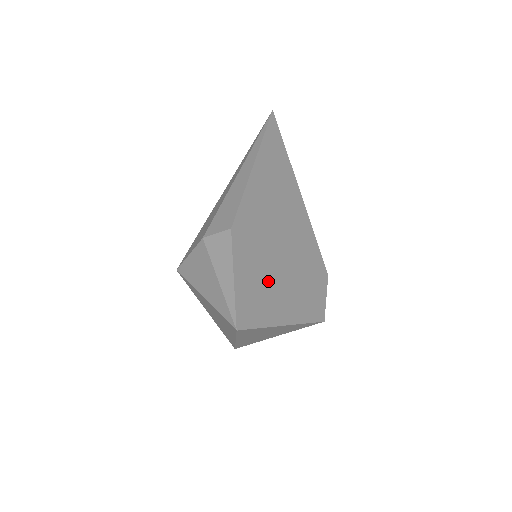
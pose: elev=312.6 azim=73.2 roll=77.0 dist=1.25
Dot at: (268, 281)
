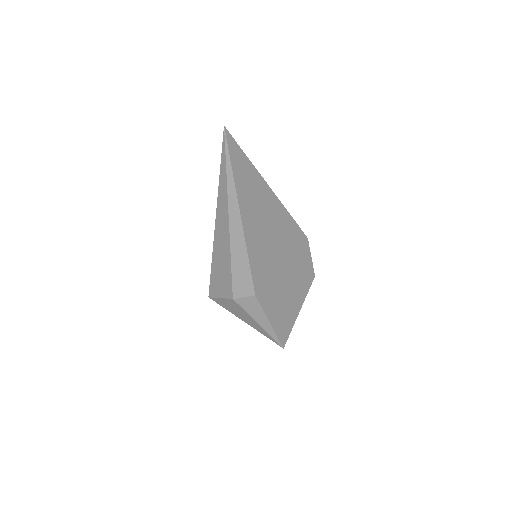
Dot at: (284, 298)
